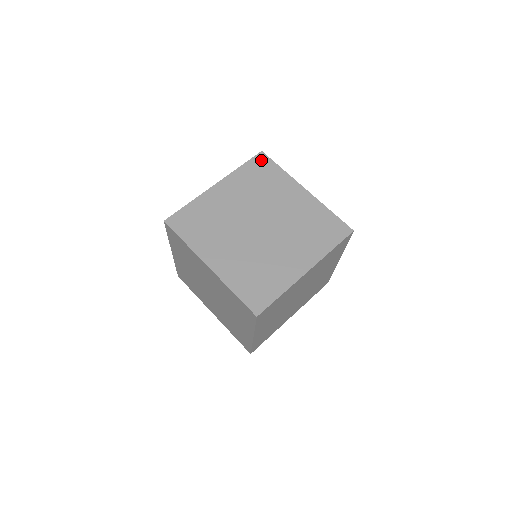
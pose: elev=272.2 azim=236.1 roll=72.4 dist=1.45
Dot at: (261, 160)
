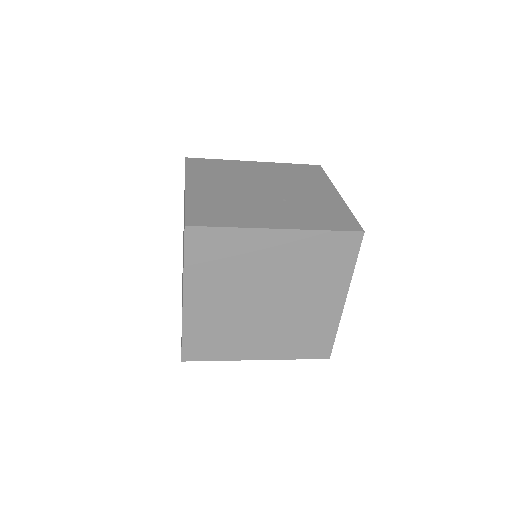
Dot at: (197, 238)
